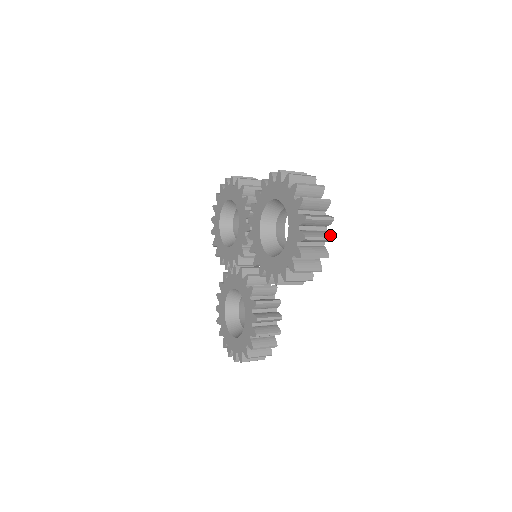
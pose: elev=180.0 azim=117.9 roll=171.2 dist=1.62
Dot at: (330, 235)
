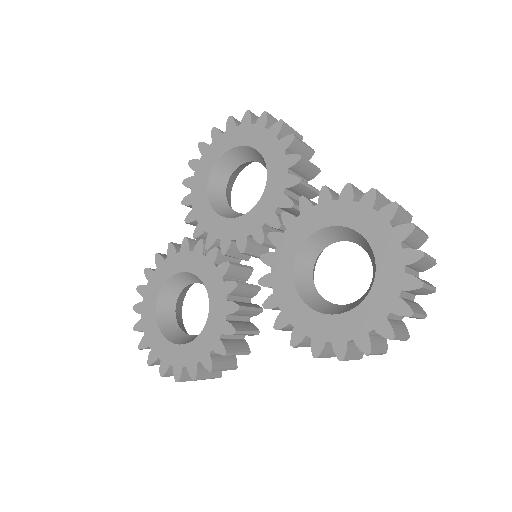
Dot at: (408, 333)
